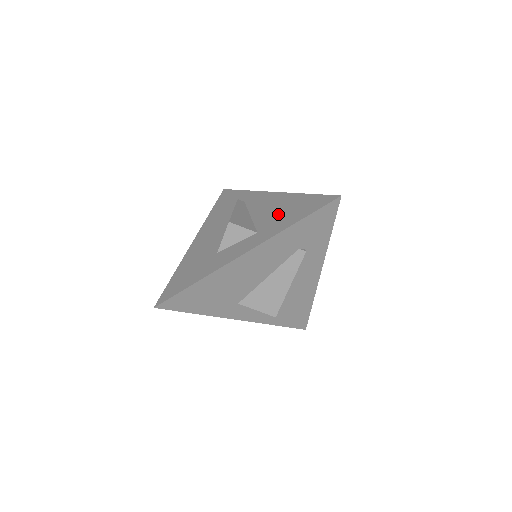
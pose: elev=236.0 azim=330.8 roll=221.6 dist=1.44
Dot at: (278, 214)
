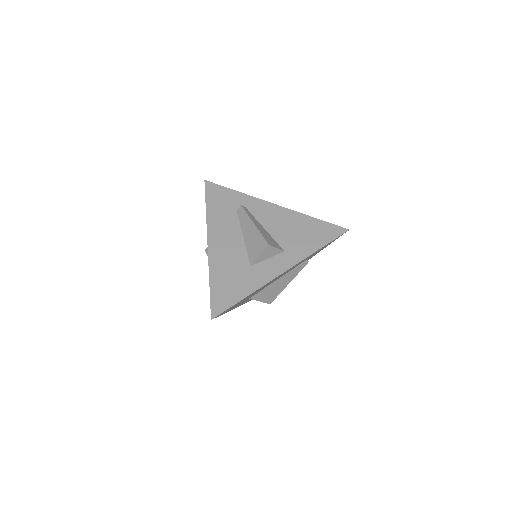
Dot at: (296, 234)
